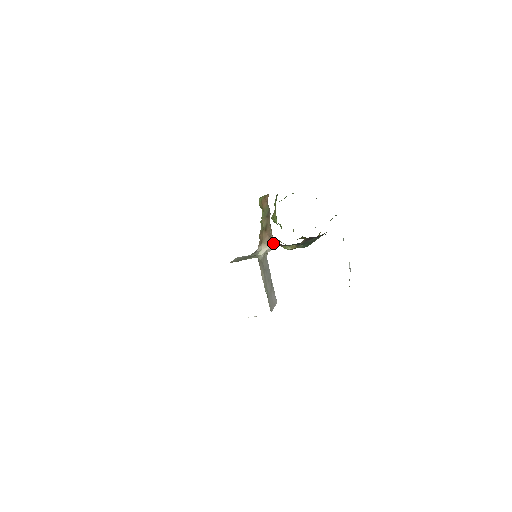
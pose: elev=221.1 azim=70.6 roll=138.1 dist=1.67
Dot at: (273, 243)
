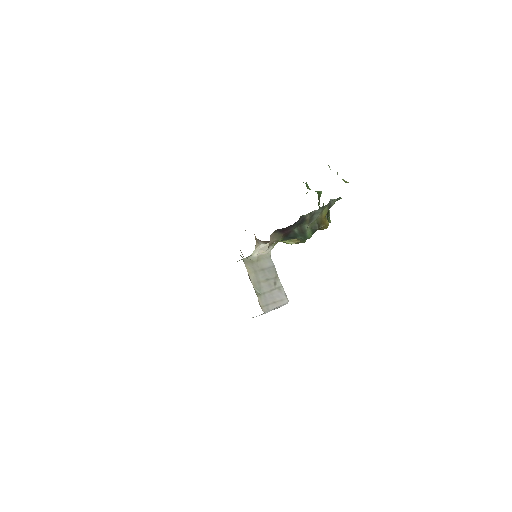
Dot at: (259, 241)
